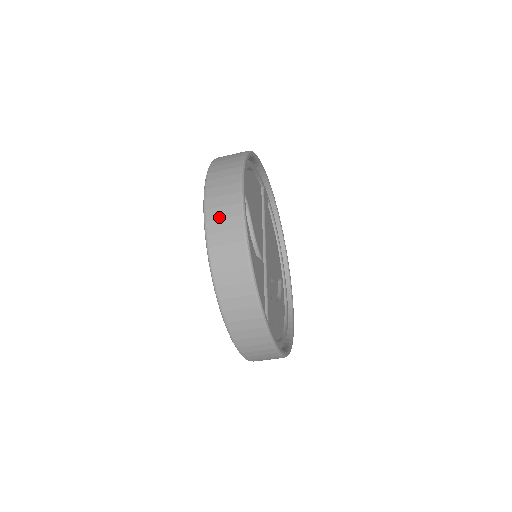
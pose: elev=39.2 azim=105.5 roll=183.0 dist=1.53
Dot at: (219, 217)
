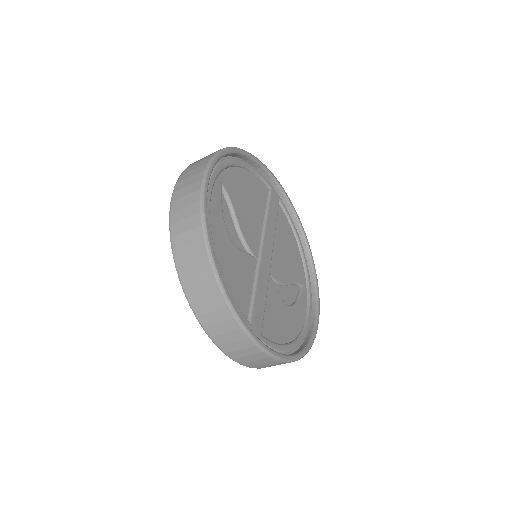
Dot at: (181, 206)
